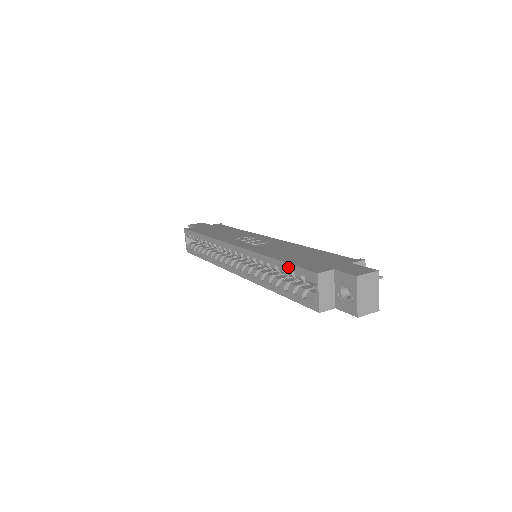
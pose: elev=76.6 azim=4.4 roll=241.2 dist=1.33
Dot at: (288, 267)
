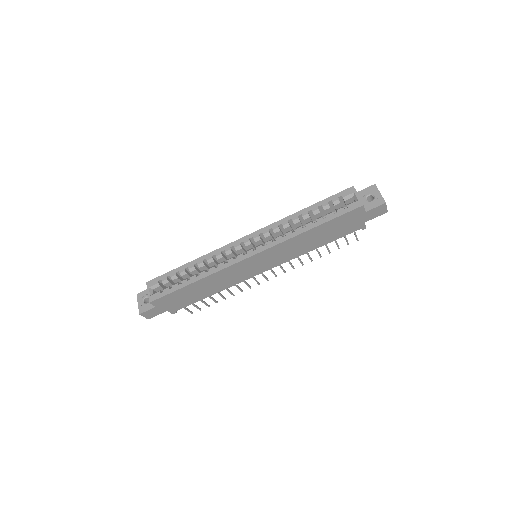
Dot at: (323, 202)
